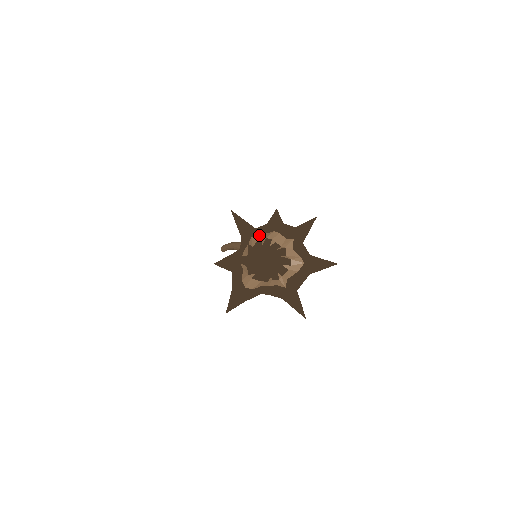
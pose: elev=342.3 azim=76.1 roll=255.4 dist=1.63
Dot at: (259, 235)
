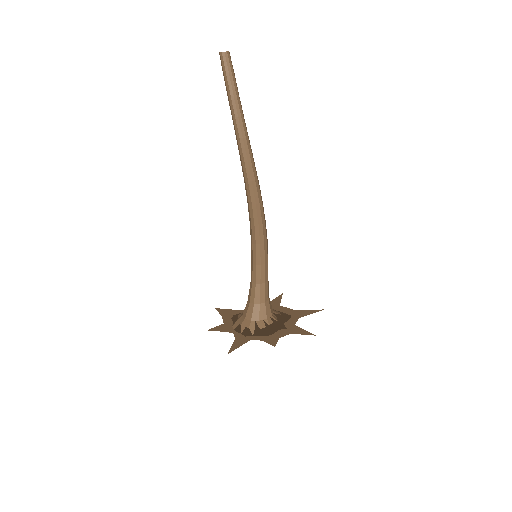
Dot at: (253, 336)
